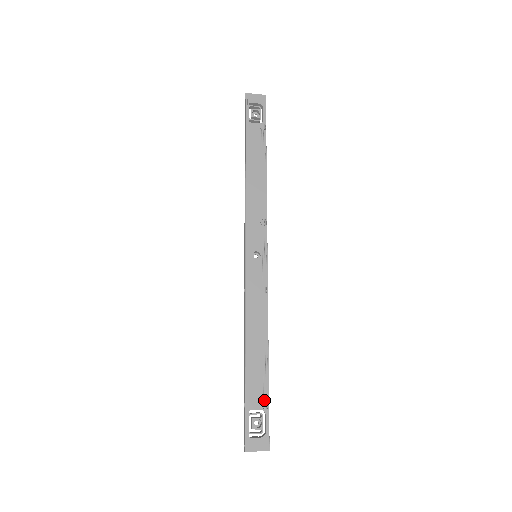
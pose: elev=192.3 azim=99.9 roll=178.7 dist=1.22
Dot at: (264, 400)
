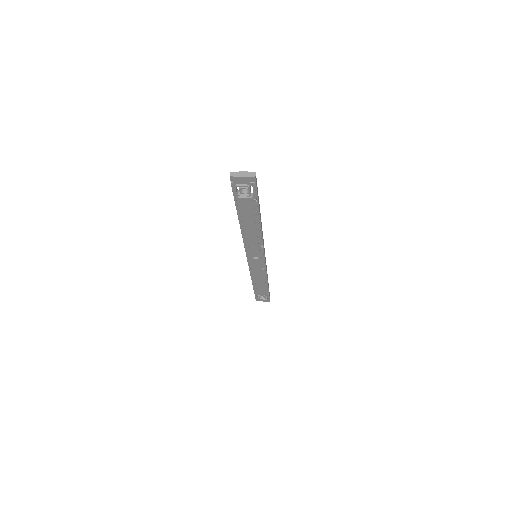
Dot at: (266, 293)
